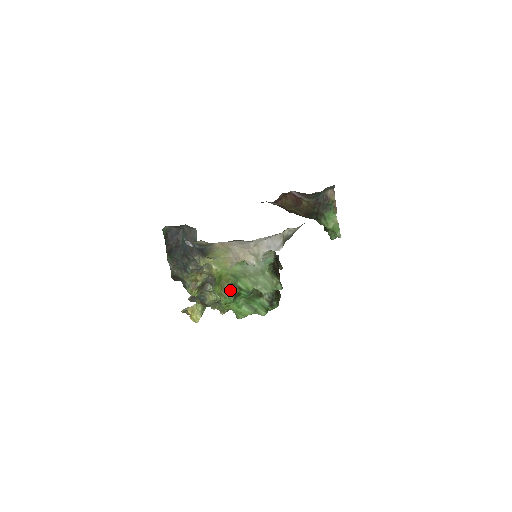
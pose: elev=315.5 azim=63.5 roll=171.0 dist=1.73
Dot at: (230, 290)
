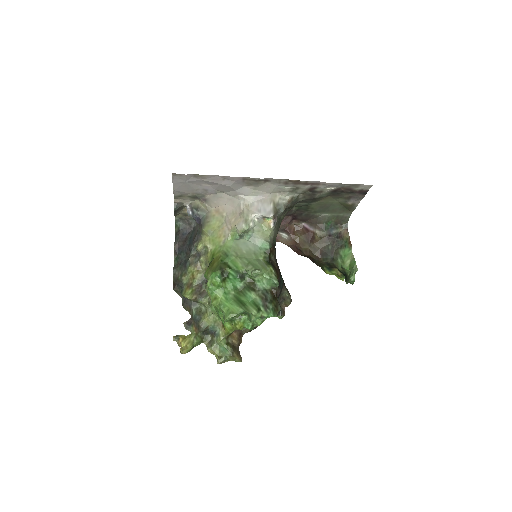
Dot at: (218, 266)
